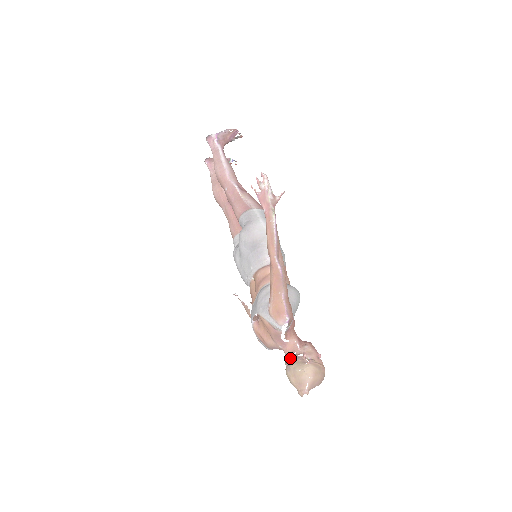
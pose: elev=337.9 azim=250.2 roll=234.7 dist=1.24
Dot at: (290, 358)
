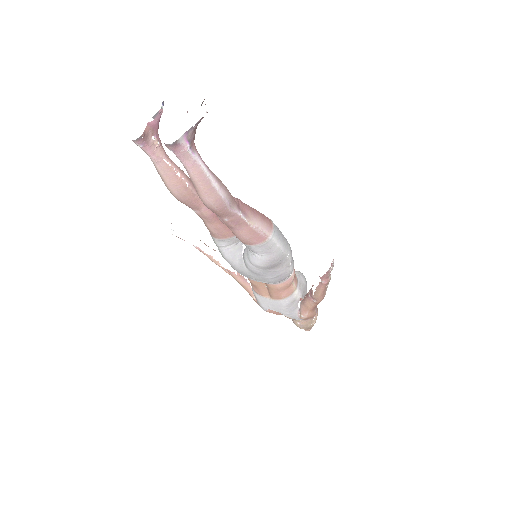
Dot at: (302, 320)
